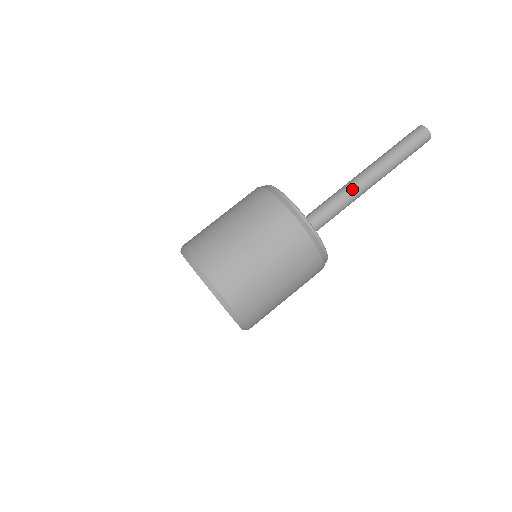
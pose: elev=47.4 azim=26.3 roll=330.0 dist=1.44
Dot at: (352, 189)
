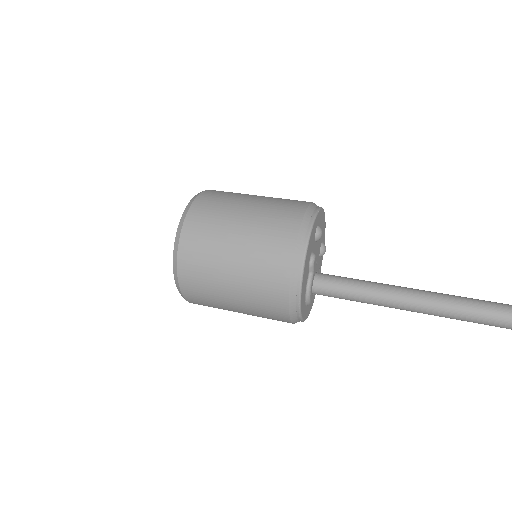
Dot at: (383, 301)
